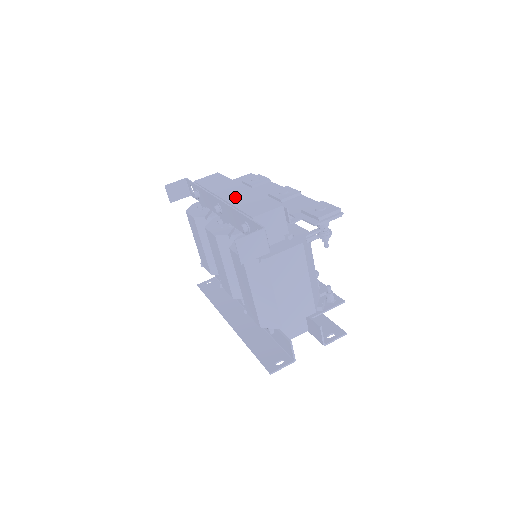
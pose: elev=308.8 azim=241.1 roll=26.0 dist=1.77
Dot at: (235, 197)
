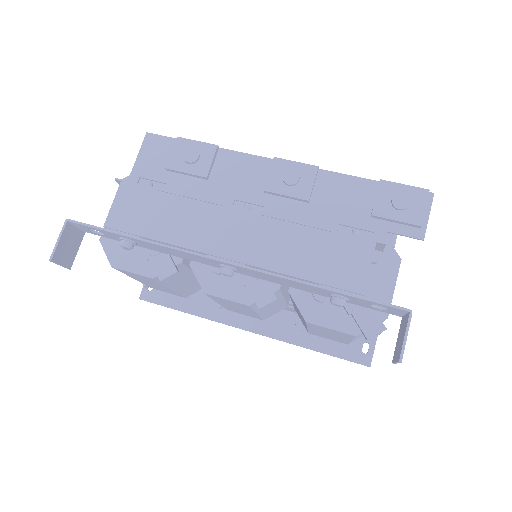
Dot at: (262, 250)
